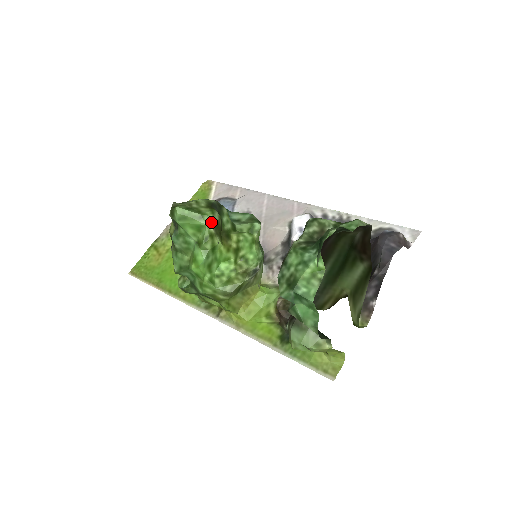
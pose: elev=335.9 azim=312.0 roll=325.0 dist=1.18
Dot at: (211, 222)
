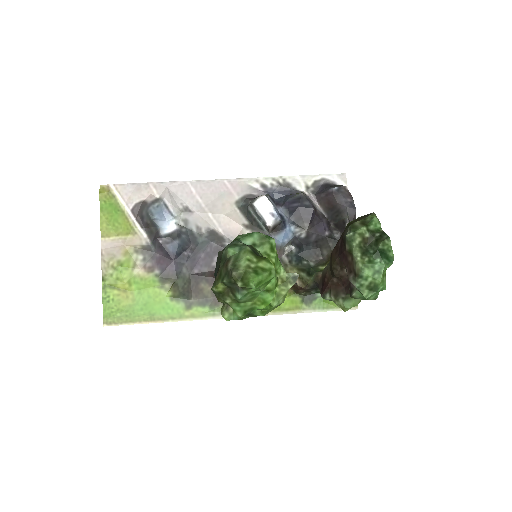
Dot at: (275, 271)
